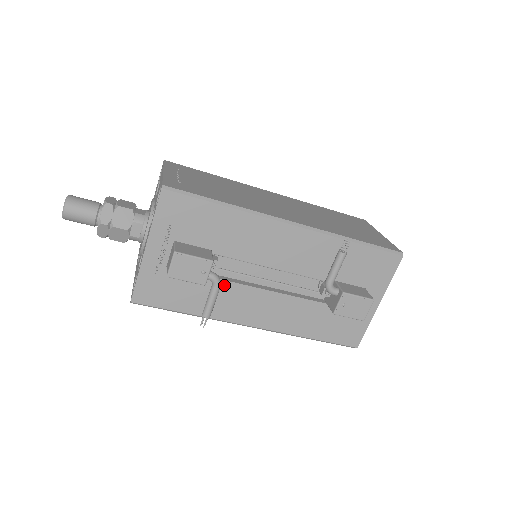
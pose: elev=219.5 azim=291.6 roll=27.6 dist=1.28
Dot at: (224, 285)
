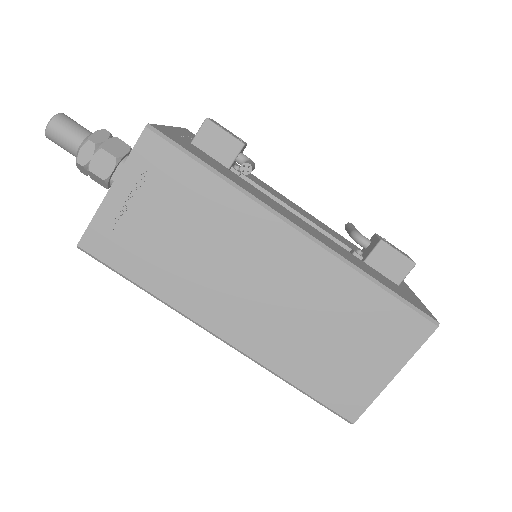
Dot at: (252, 186)
